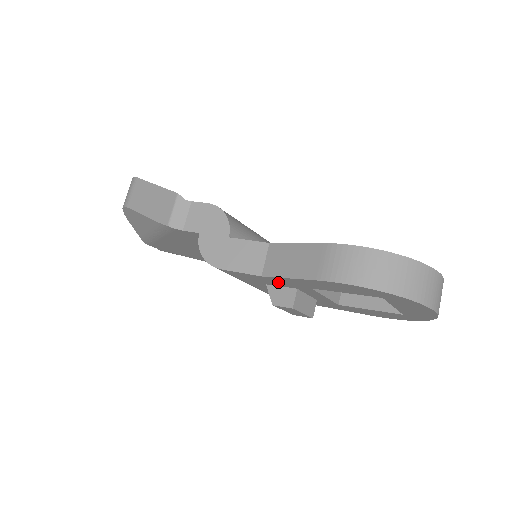
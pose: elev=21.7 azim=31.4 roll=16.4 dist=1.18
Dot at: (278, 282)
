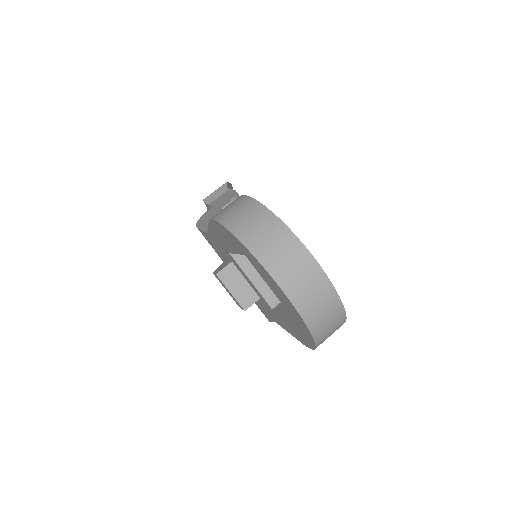
Dot at: (219, 246)
